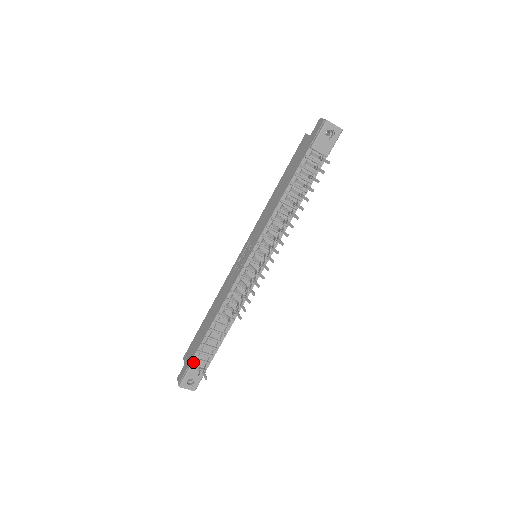
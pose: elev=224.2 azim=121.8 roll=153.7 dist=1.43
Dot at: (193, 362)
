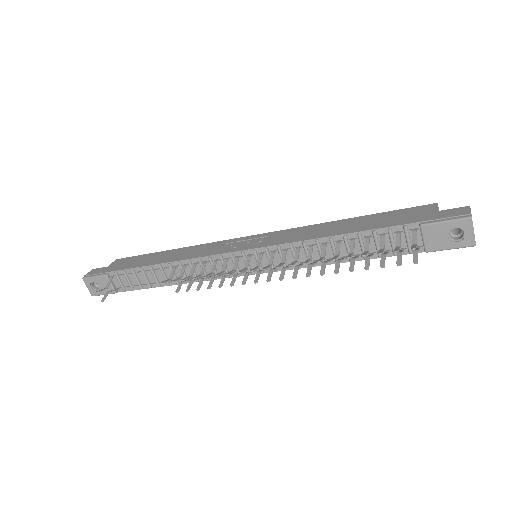
Dot at: (112, 274)
